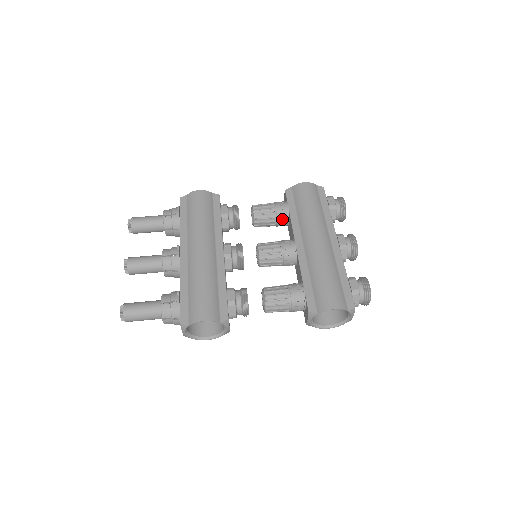
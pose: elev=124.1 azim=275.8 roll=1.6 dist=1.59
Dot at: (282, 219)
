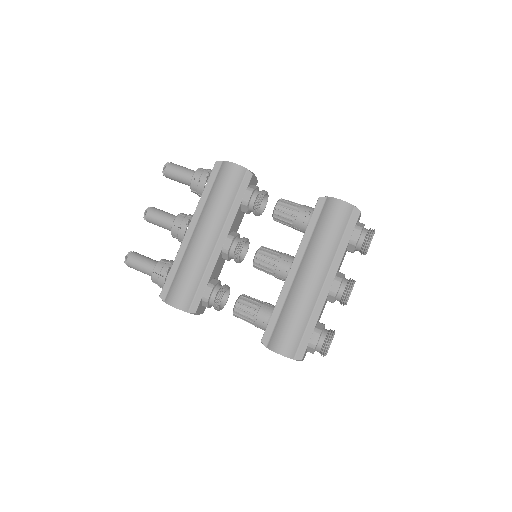
Dot at: (299, 229)
